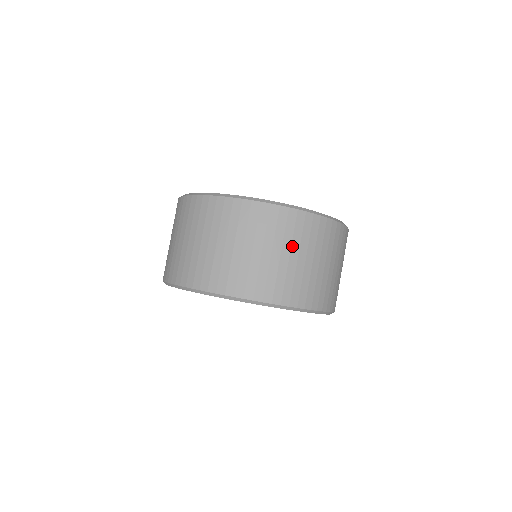
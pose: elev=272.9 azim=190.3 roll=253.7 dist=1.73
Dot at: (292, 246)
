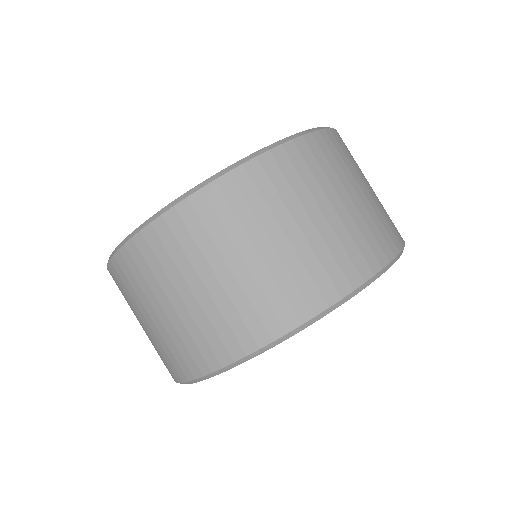
Dot at: (341, 182)
